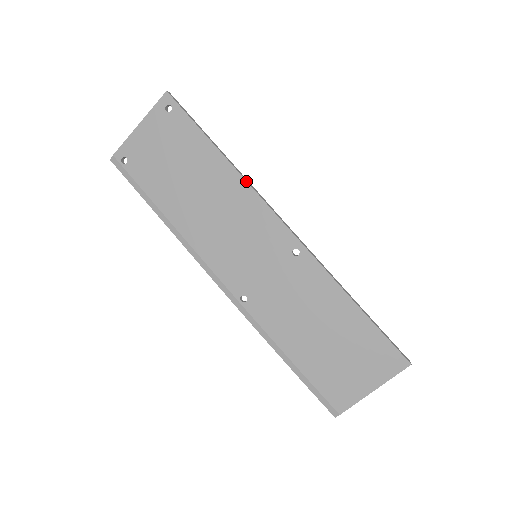
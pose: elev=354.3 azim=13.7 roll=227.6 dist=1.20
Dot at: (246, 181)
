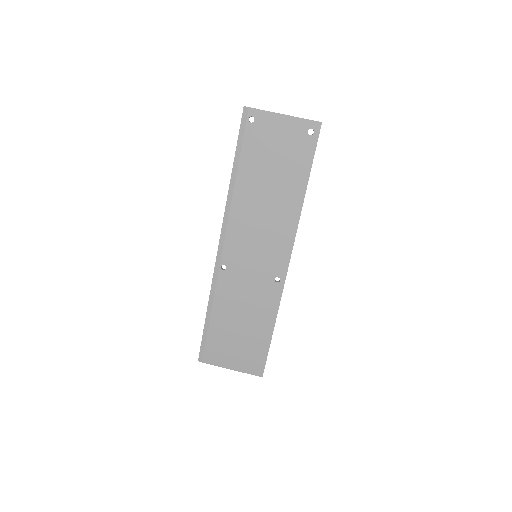
Dot at: occluded
